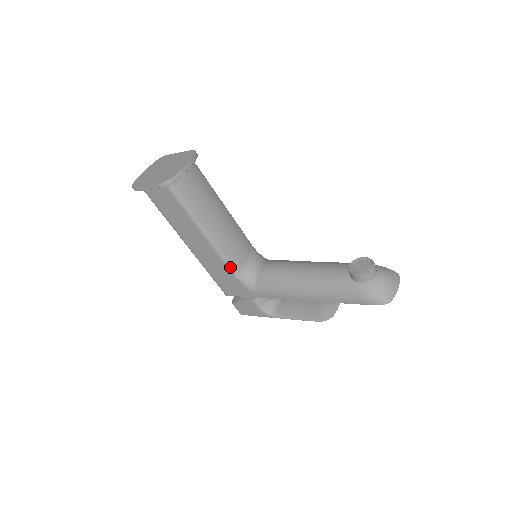
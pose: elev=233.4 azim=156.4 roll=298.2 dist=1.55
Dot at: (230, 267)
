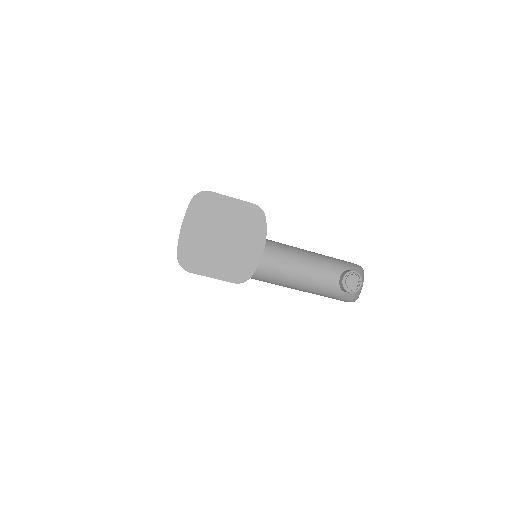
Dot at: occluded
